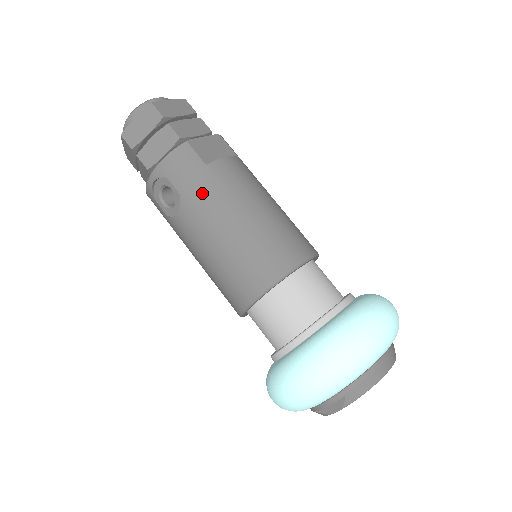
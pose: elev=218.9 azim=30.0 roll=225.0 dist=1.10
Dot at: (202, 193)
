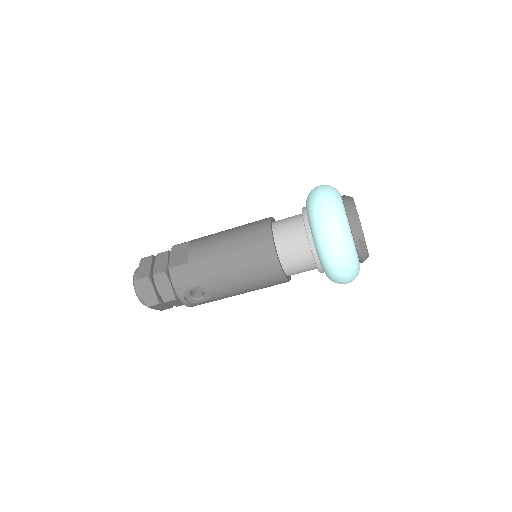
Dot at: (204, 272)
